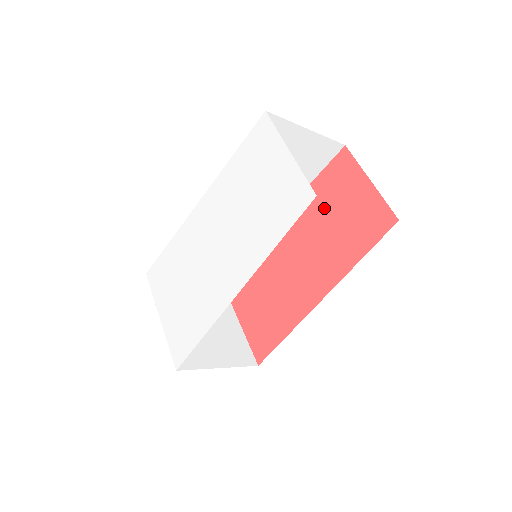
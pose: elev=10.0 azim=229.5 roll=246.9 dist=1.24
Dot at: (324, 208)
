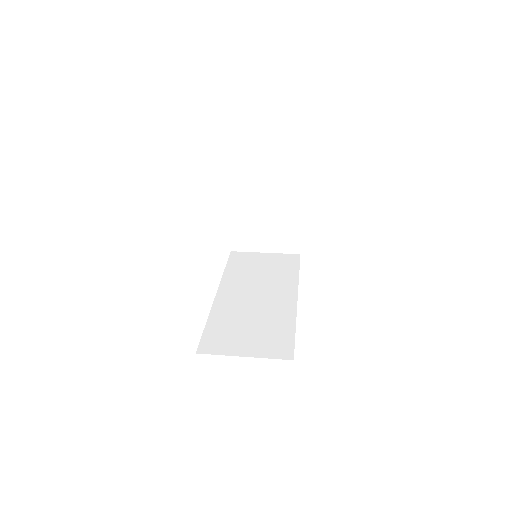
Dot at: occluded
